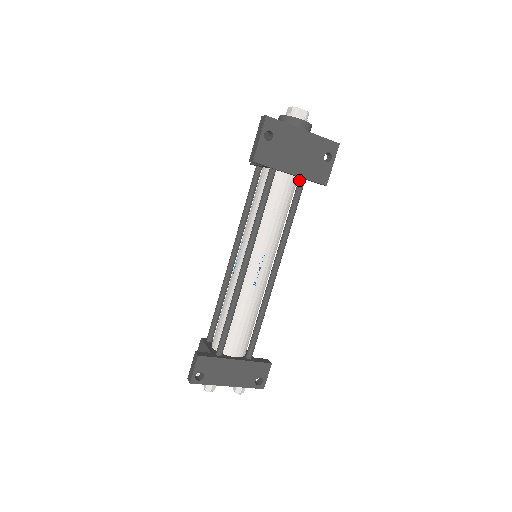
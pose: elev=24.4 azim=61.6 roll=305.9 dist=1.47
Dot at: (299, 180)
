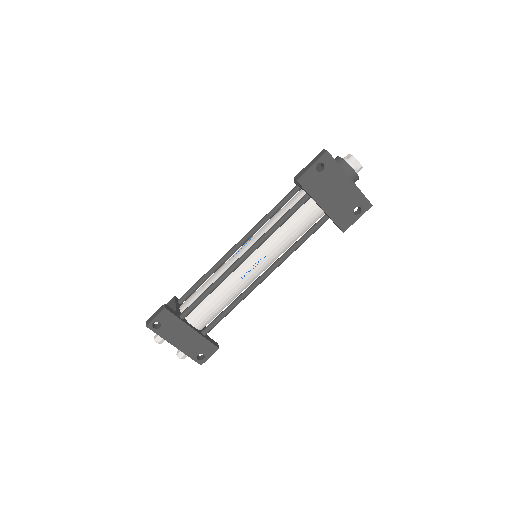
Dot at: (324, 216)
